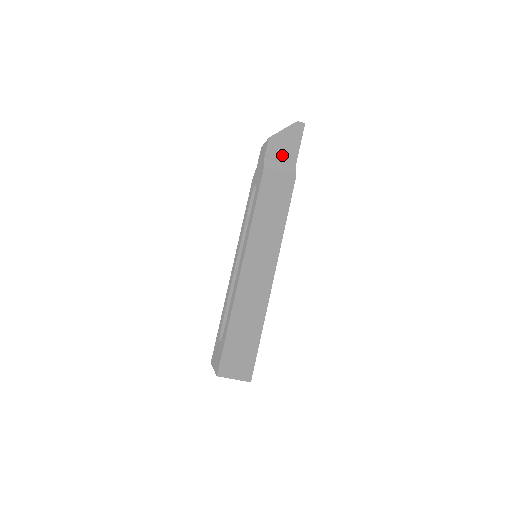
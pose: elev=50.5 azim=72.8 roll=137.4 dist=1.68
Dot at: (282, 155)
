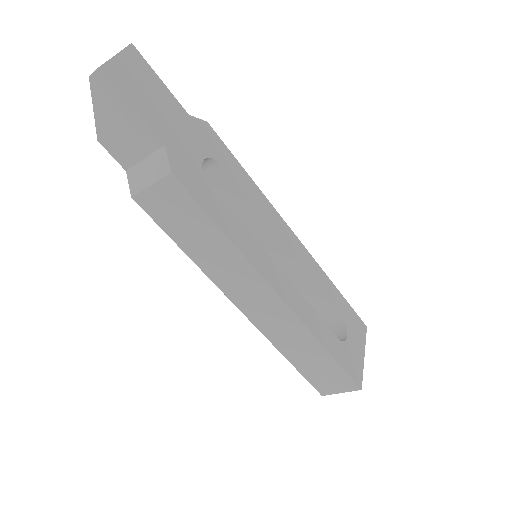
Dot at: (134, 146)
